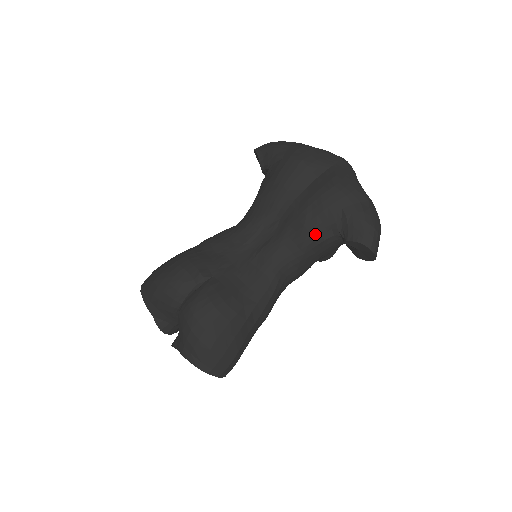
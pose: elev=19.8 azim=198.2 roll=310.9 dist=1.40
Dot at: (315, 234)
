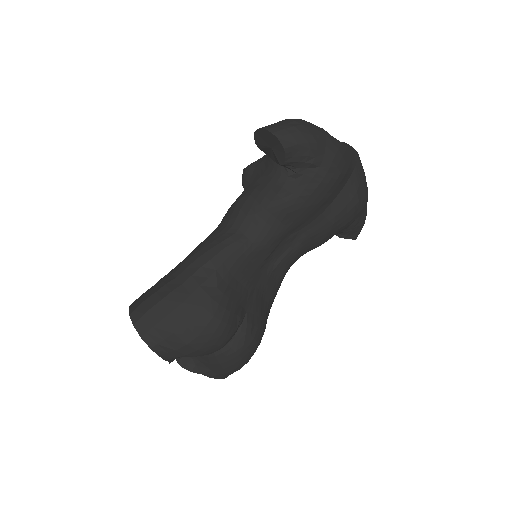
Dot at: occluded
